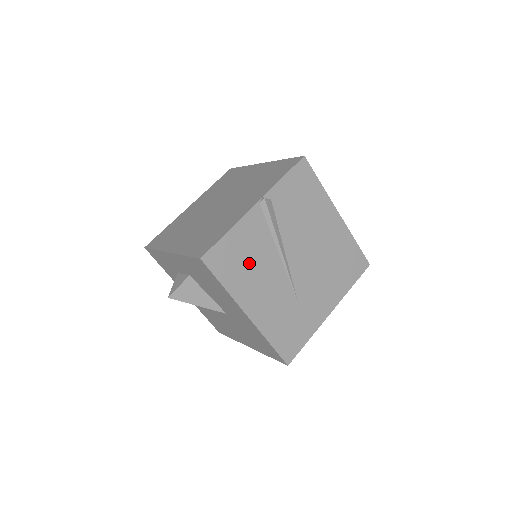
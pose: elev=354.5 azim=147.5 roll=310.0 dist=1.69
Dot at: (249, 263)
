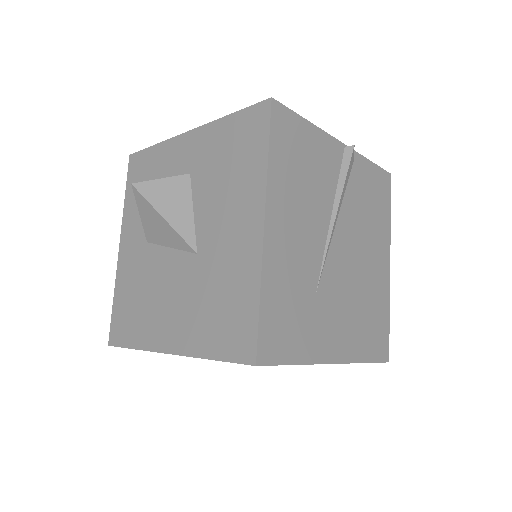
Dot at: (304, 177)
